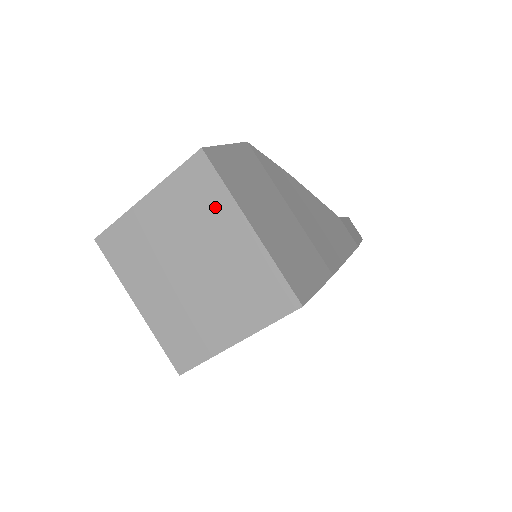
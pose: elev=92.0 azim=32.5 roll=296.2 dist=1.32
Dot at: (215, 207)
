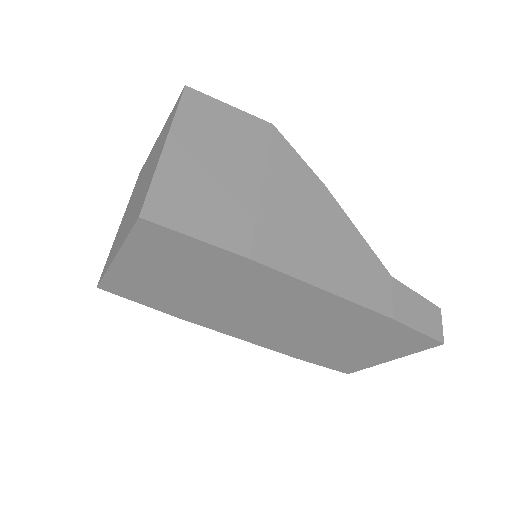
Dot at: (166, 132)
